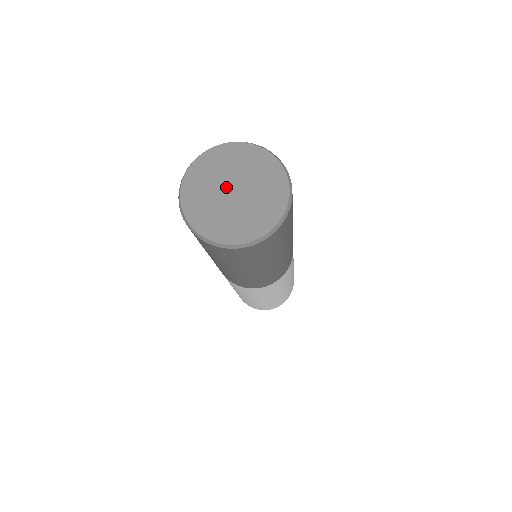
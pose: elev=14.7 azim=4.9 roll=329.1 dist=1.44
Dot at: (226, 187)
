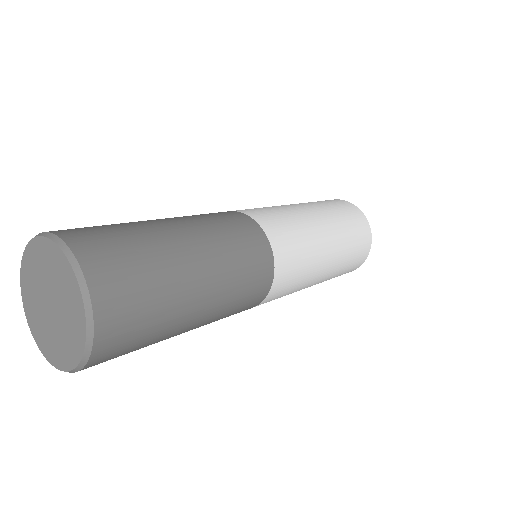
Dot at: (45, 304)
